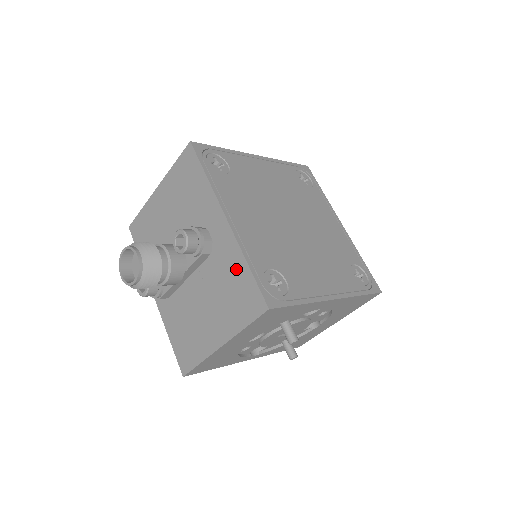
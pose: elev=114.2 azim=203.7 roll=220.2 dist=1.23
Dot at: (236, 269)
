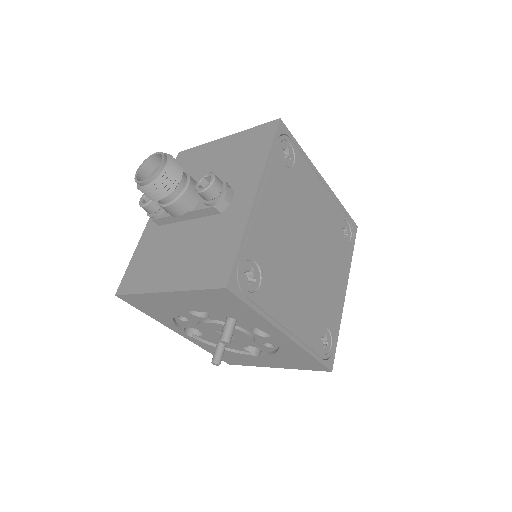
Dot at: (229, 238)
